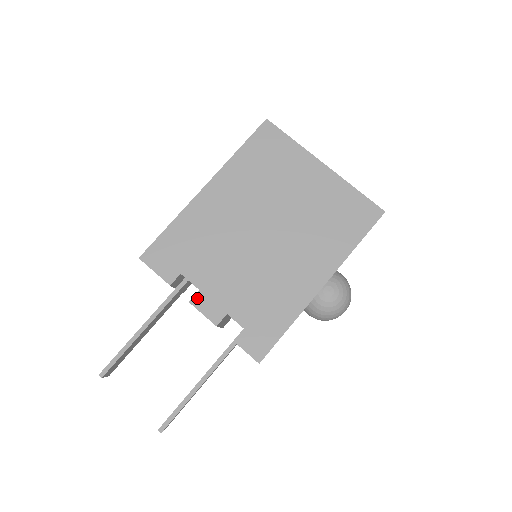
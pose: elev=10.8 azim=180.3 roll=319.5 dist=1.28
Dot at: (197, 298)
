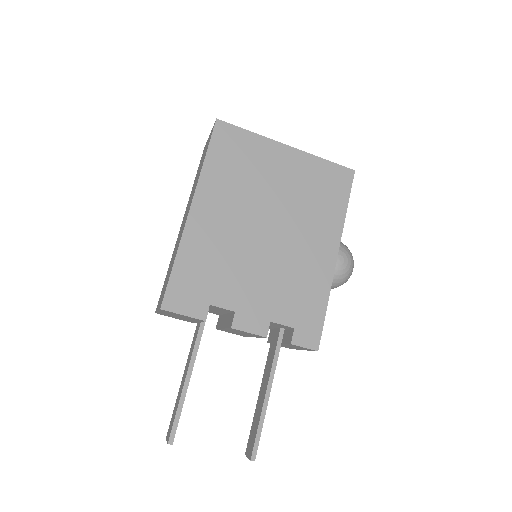
Dot at: (237, 320)
